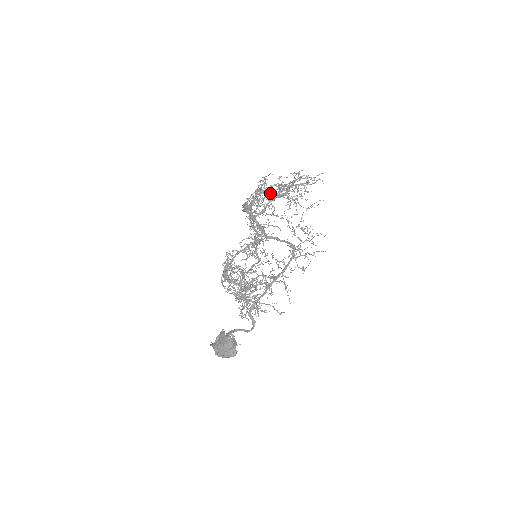
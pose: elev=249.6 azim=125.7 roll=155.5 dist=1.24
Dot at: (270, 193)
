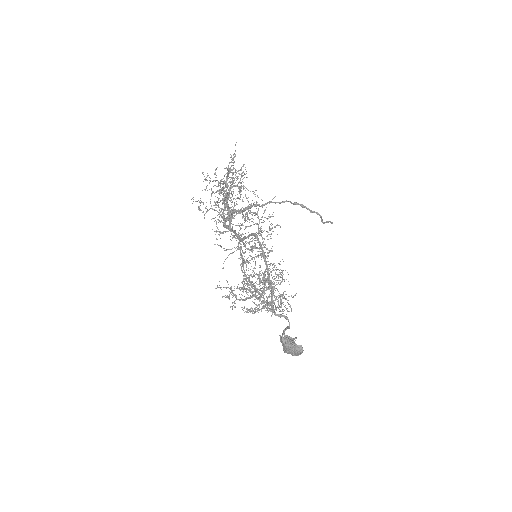
Dot at: occluded
